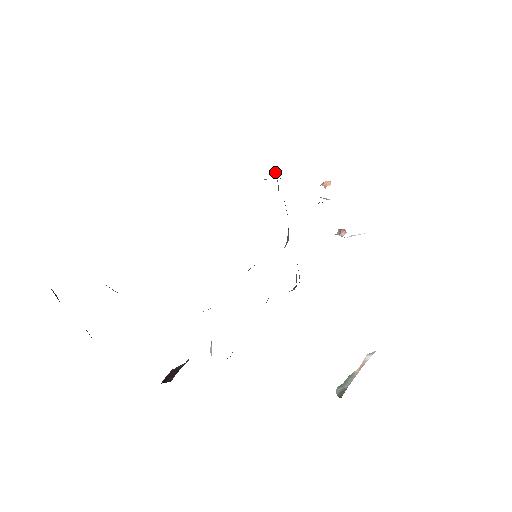
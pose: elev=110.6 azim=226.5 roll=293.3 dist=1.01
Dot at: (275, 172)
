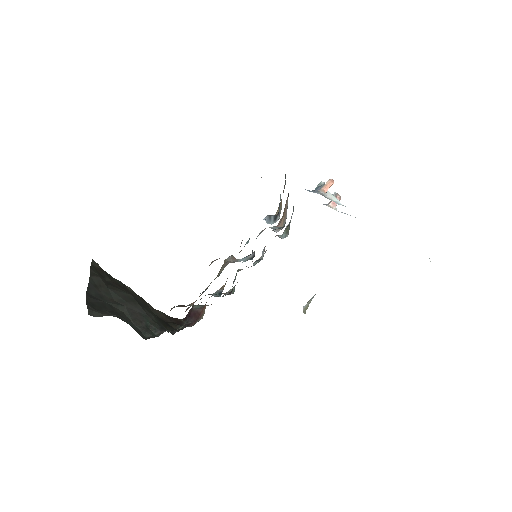
Dot at: (279, 214)
